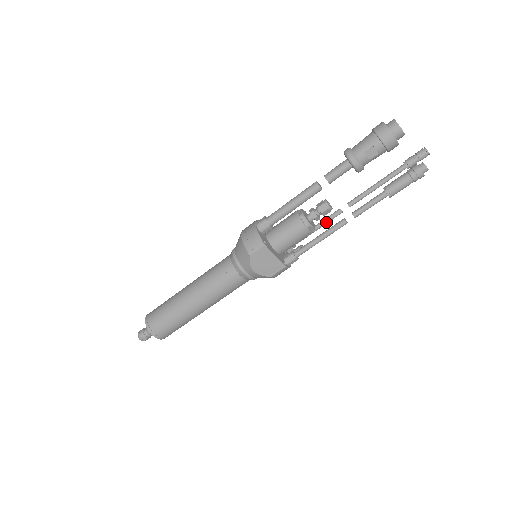
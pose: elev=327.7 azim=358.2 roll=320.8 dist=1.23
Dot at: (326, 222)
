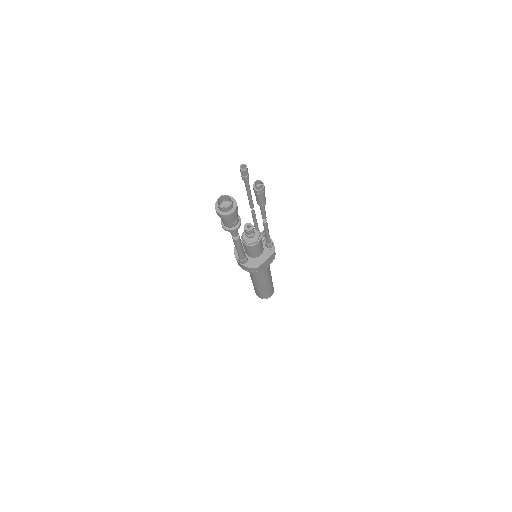
Dot at: (255, 219)
